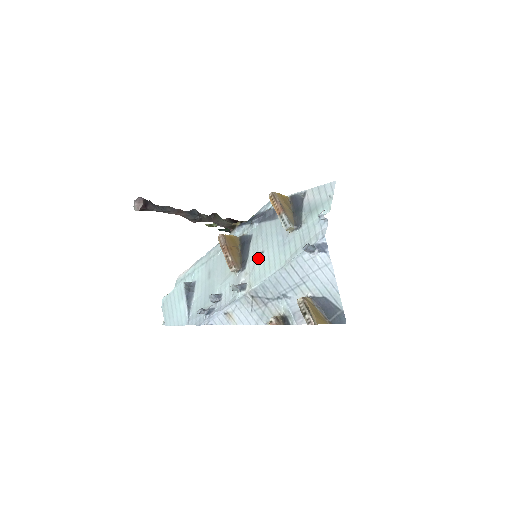
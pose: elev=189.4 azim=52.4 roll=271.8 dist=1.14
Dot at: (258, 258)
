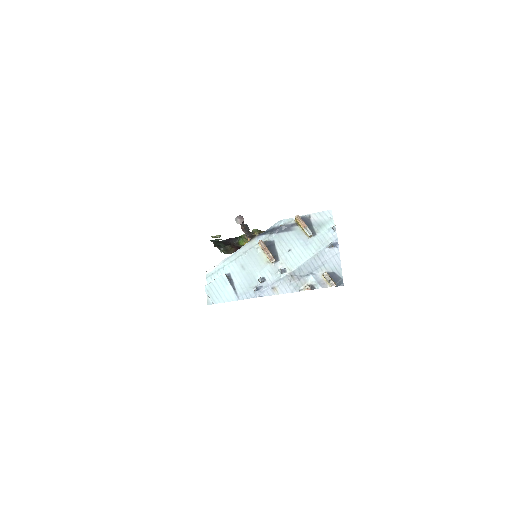
Dot at: (288, 253)
